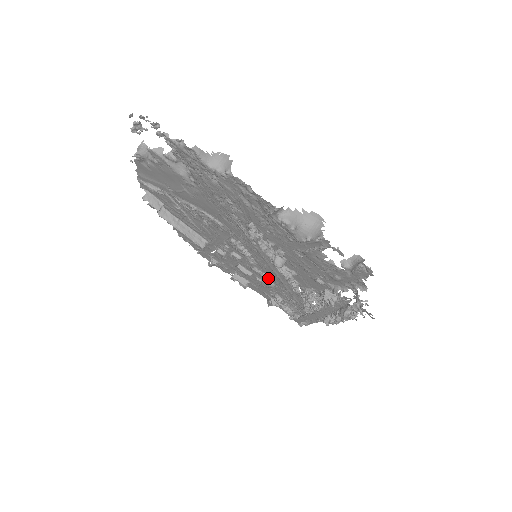
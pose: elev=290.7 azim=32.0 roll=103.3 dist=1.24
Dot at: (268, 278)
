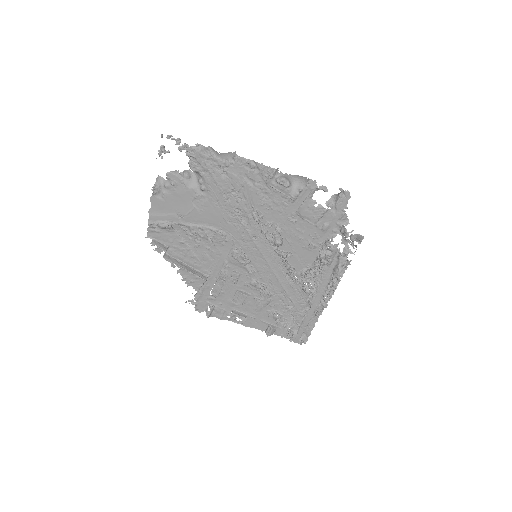
Dot at: (266, 287)
